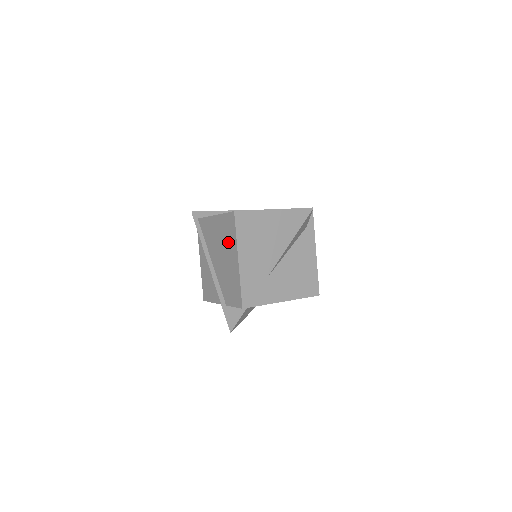
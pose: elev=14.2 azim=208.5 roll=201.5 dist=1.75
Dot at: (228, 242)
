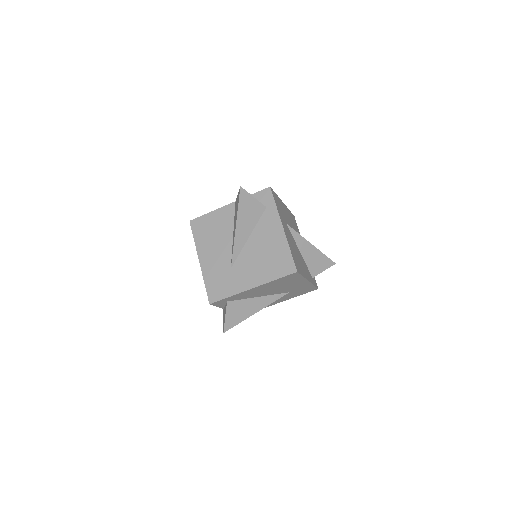
Dot at: occluded
